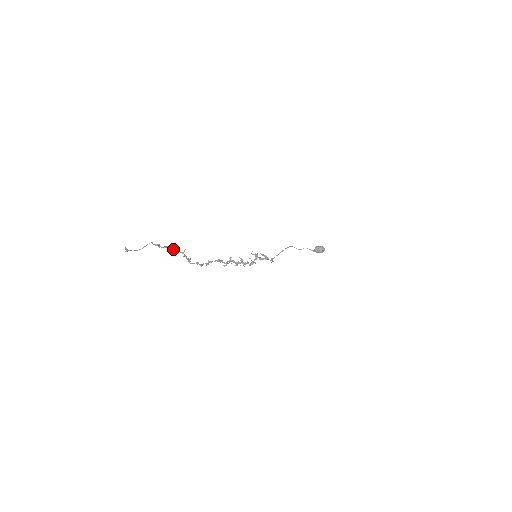
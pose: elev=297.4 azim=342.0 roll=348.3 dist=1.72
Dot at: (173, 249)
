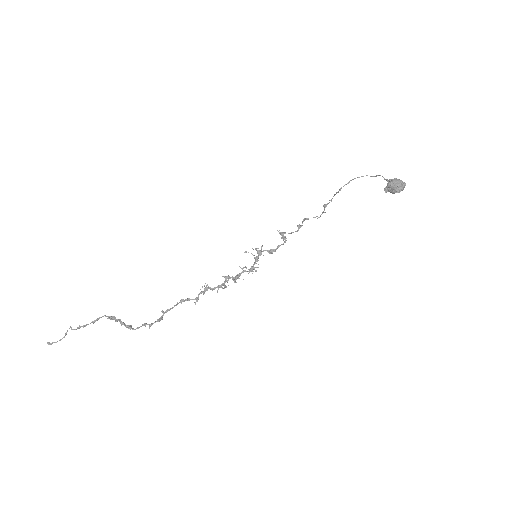
Dot at: occluded
